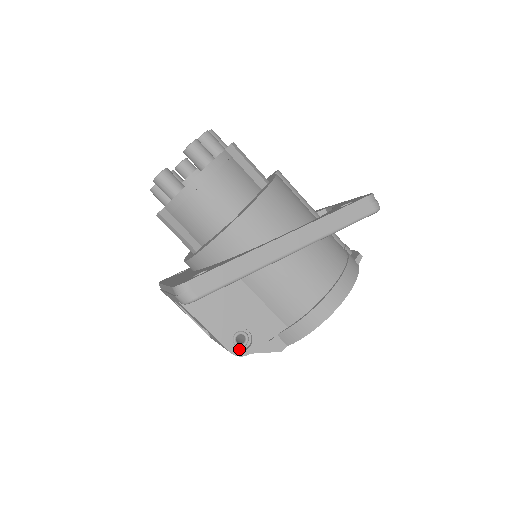
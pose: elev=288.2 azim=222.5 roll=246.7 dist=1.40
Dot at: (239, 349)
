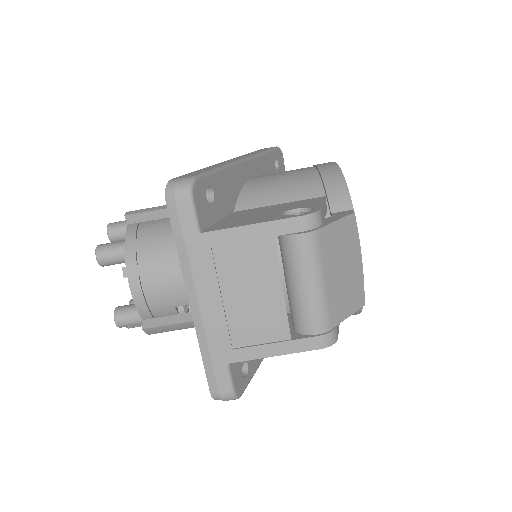
Dot at: occluded
